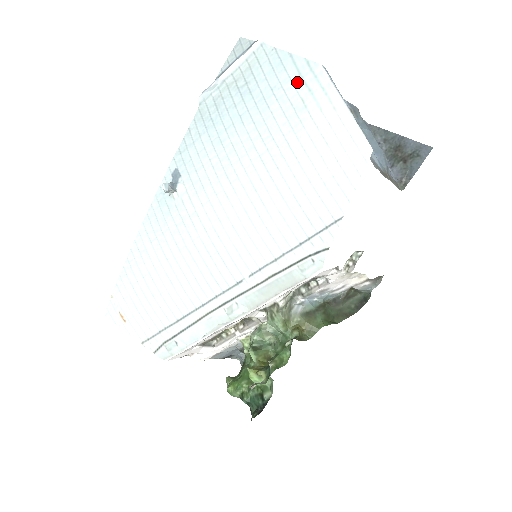
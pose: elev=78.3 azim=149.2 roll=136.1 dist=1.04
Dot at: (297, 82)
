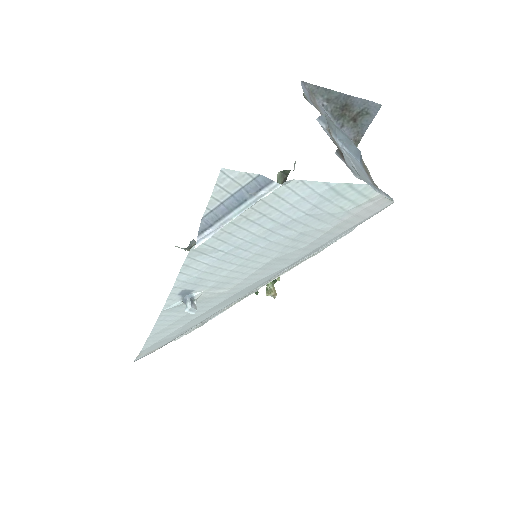
Dot at: (335, 200)
